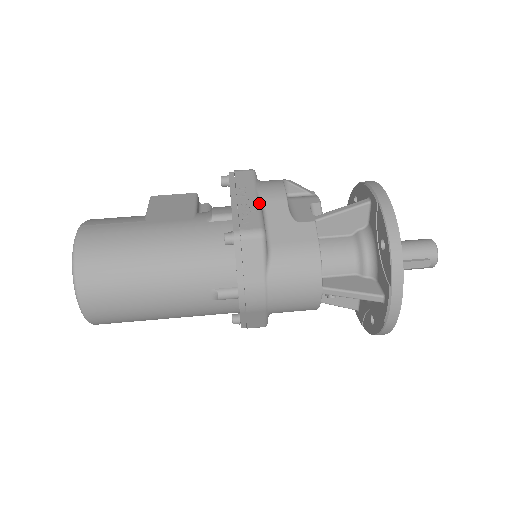
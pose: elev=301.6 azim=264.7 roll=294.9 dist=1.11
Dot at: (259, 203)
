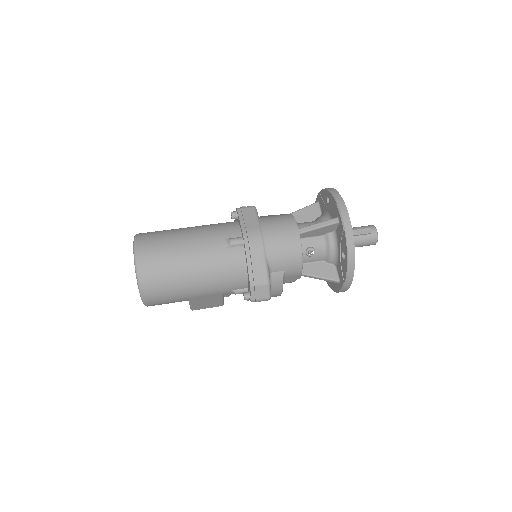
Dot at: occluded
